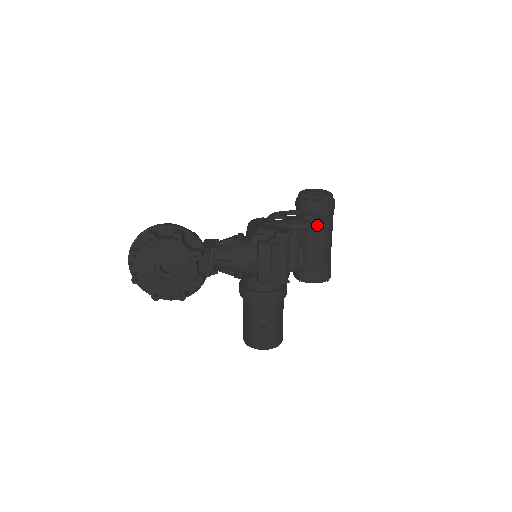
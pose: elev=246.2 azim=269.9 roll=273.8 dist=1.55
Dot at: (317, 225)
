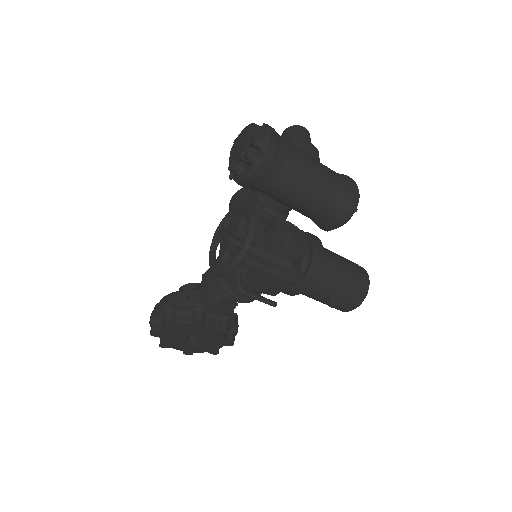
Dot at: (247, 249)
